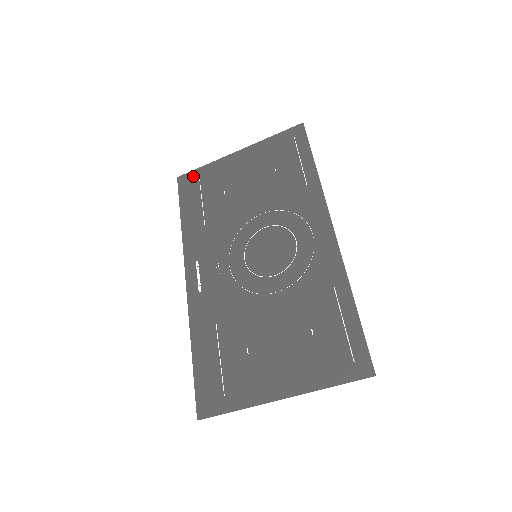
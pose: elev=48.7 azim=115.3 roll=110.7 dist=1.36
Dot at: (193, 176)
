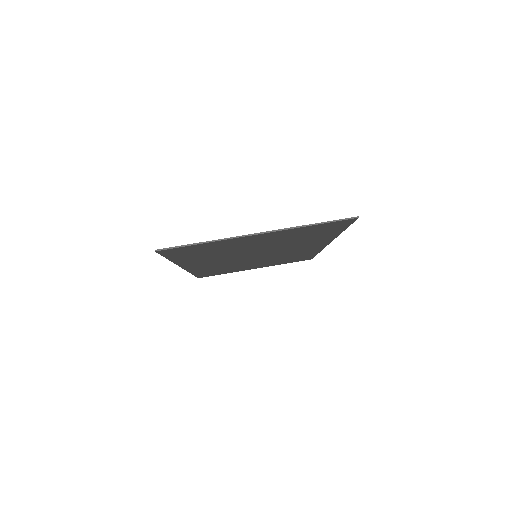
Dot at: occluded
